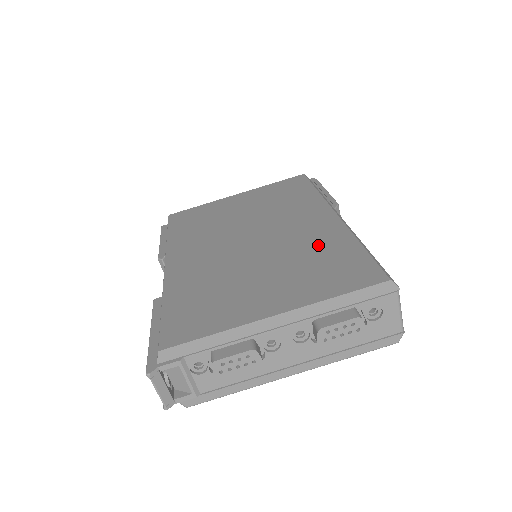
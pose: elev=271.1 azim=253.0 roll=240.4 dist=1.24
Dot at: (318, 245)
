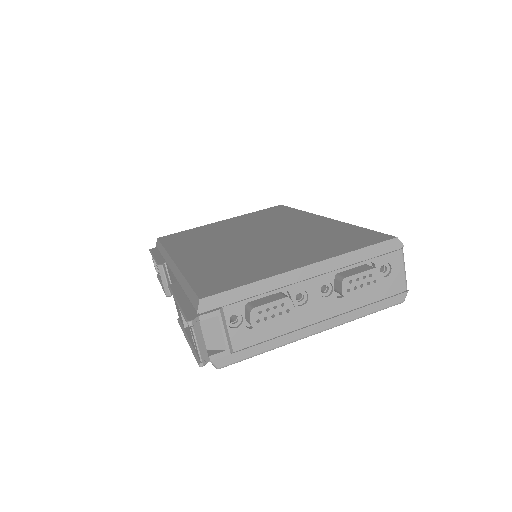
Dot at: (320, 232)
